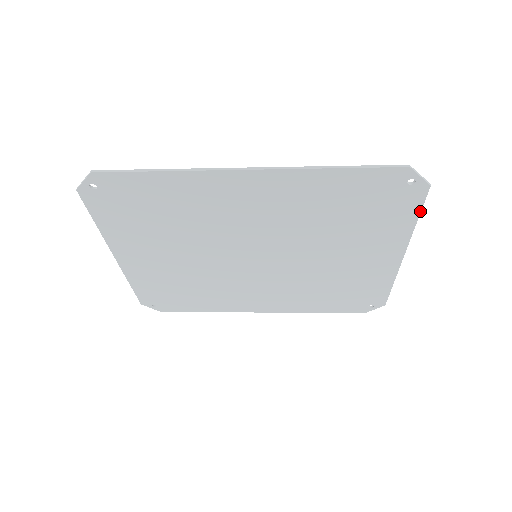
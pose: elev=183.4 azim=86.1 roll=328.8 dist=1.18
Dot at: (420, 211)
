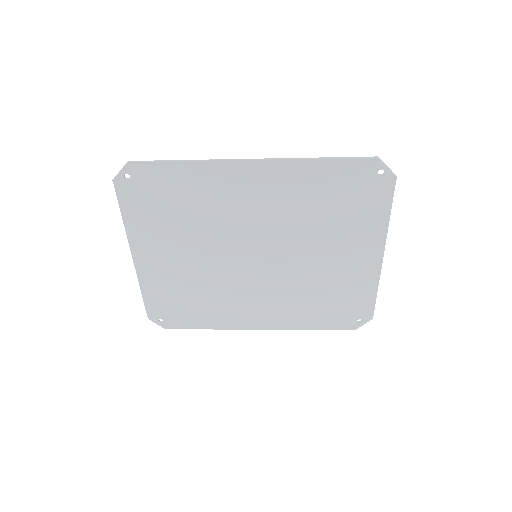
Dot at: (391, 204)
